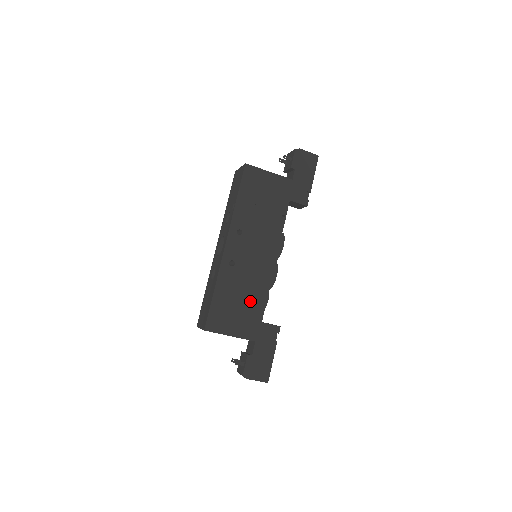
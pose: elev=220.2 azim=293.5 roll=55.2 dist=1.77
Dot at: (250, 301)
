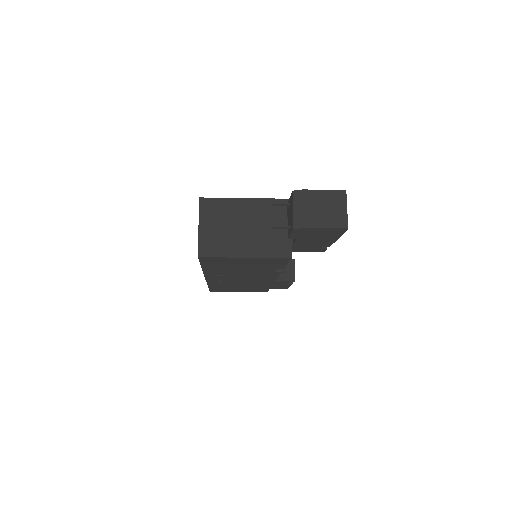
Dot at: (251, 287)
